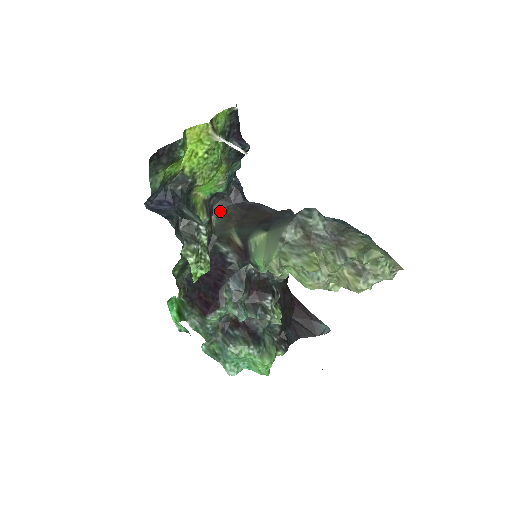
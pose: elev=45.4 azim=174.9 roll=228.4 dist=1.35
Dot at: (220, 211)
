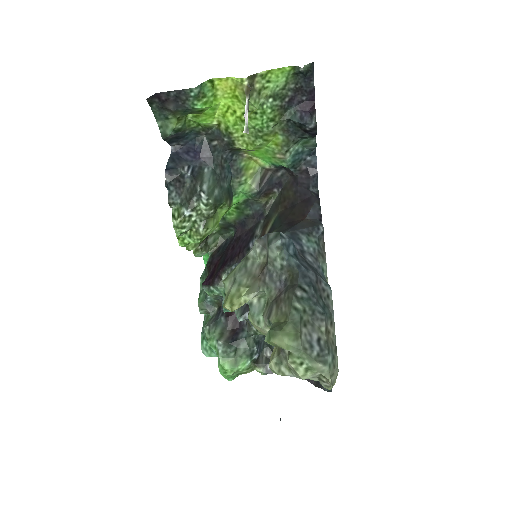
Dot at: (284, 188)
